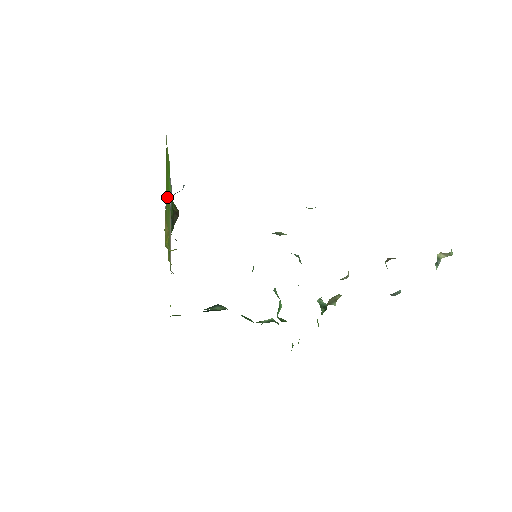
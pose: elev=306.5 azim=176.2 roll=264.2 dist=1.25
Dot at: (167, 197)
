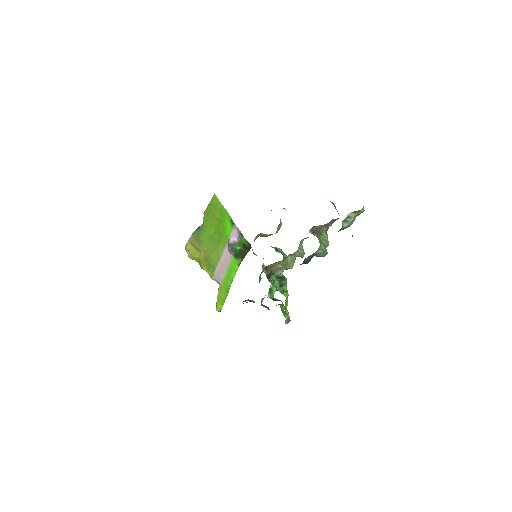
Dot at: (215, 233)
